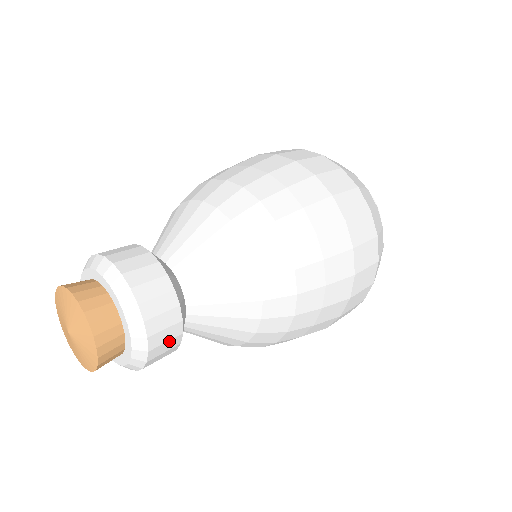
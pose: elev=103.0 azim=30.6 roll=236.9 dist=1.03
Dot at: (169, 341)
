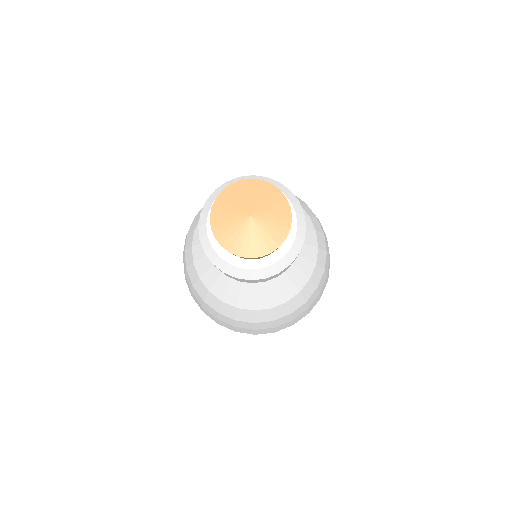
Dot at: occluded
